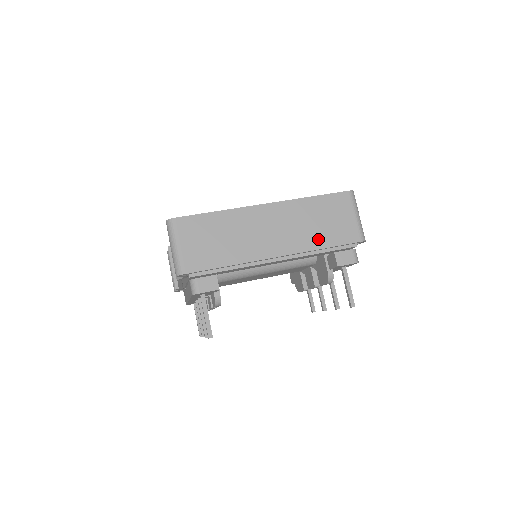
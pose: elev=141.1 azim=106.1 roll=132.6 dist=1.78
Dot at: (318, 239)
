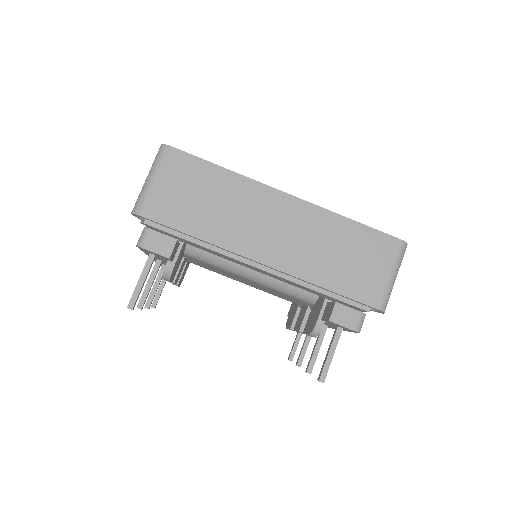
Dot at: (325, 273)
